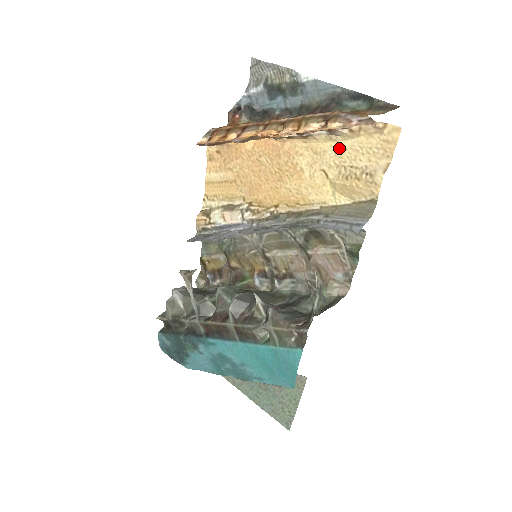
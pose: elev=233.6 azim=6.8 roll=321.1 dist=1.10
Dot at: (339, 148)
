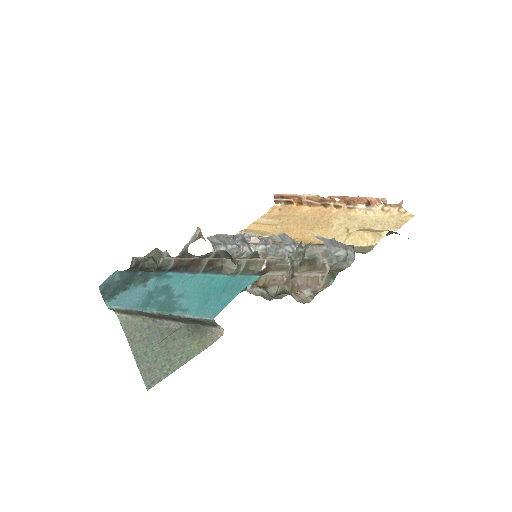
Dot at: (367, 219)
